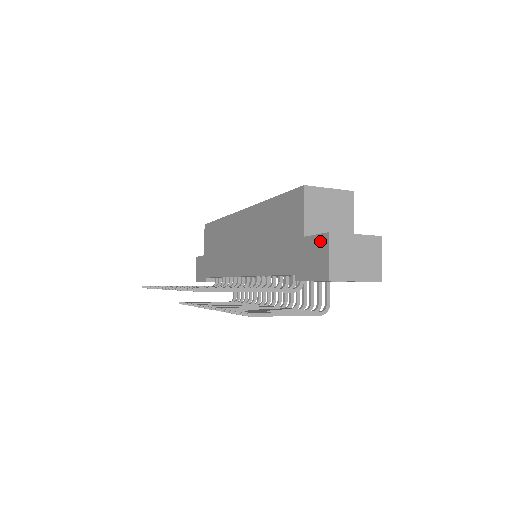
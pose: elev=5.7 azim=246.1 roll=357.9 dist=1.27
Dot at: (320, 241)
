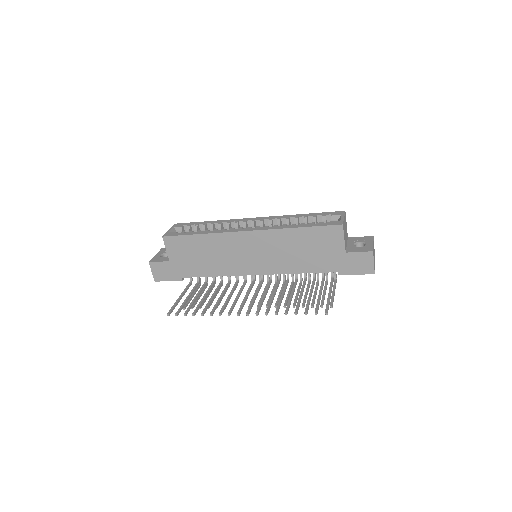
Dot at: (365, 255)
